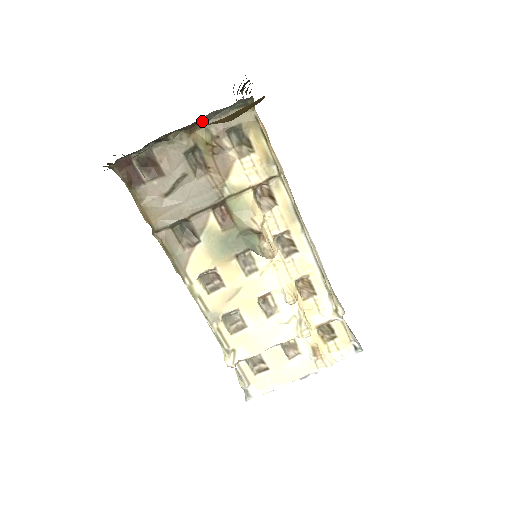
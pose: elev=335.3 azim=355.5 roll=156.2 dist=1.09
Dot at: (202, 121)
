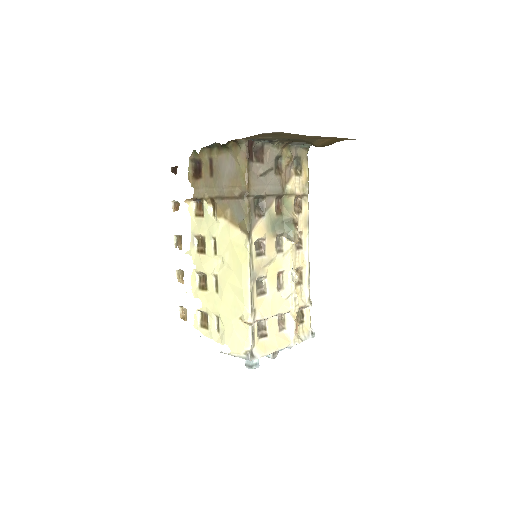
Dot at: (289, 144)
